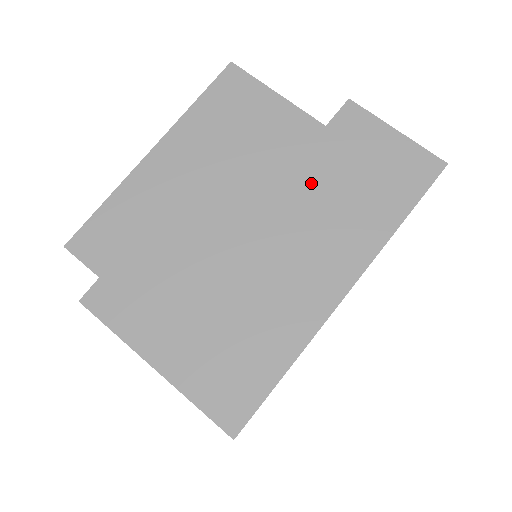
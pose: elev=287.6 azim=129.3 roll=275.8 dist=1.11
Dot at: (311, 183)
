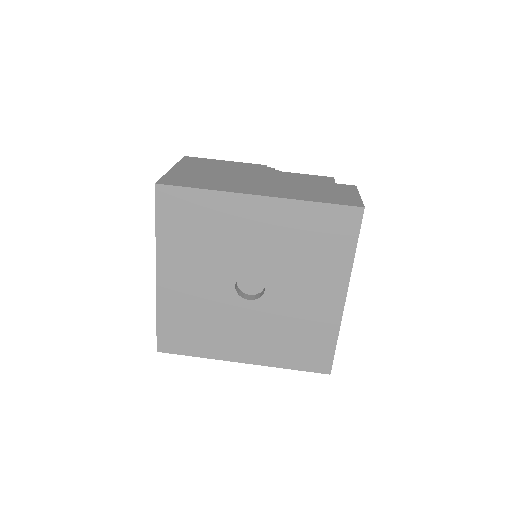
Dot at: (302, 183)
